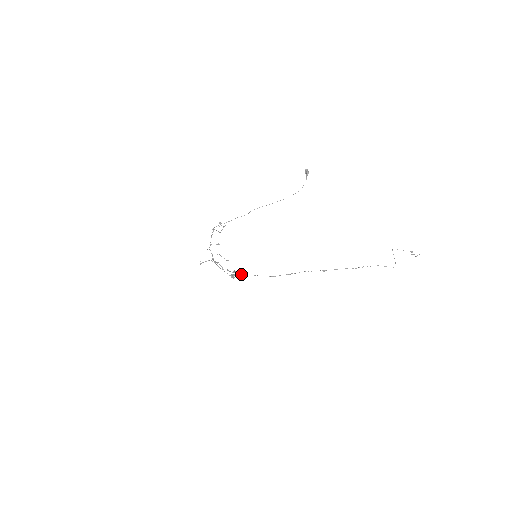
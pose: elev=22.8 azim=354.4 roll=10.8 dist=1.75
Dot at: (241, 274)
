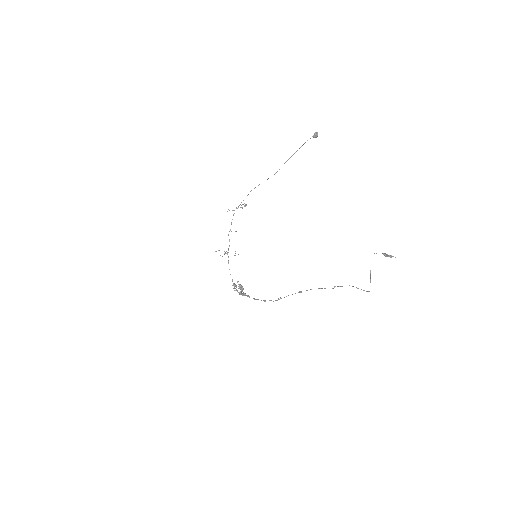
Dot at: occluded
